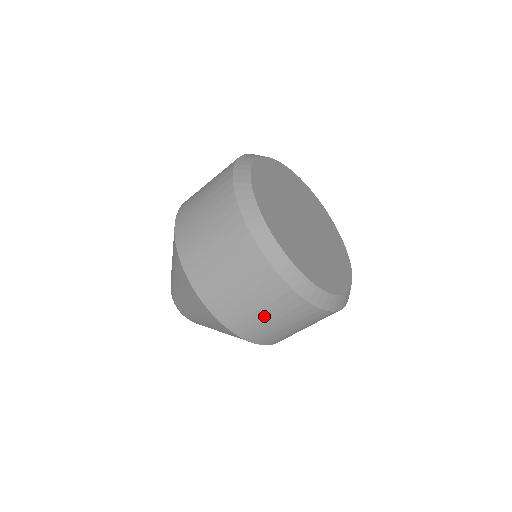
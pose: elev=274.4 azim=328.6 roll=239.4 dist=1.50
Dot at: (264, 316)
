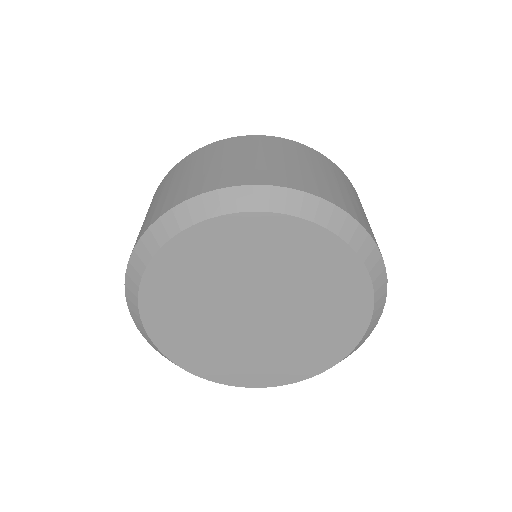
Dot at: occluded
